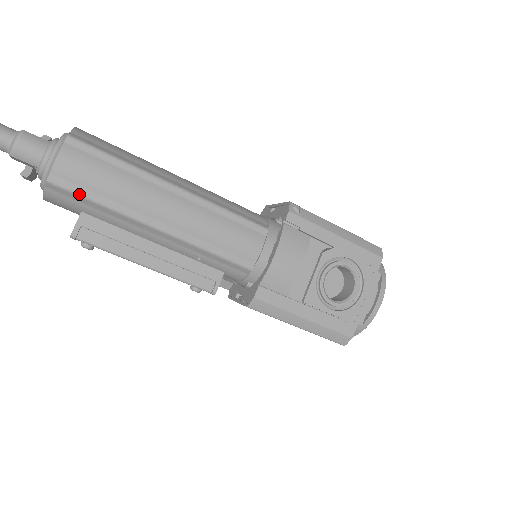
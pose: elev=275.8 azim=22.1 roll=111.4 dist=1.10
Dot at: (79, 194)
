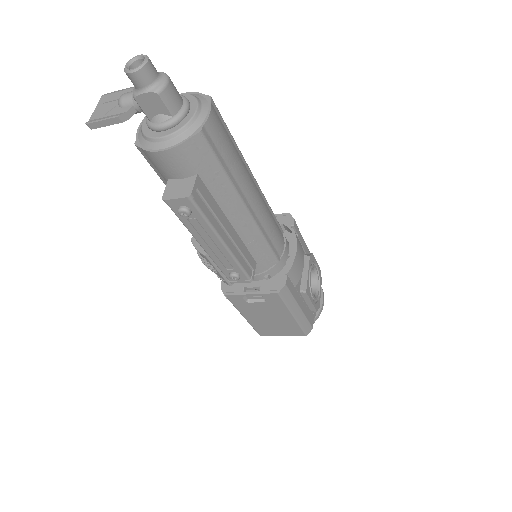
Dot at: (215, 155)
